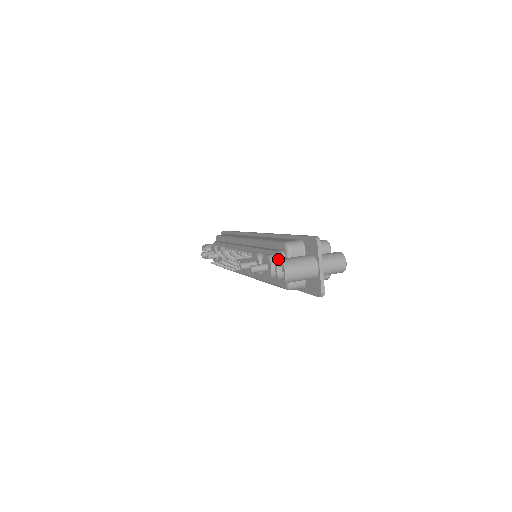
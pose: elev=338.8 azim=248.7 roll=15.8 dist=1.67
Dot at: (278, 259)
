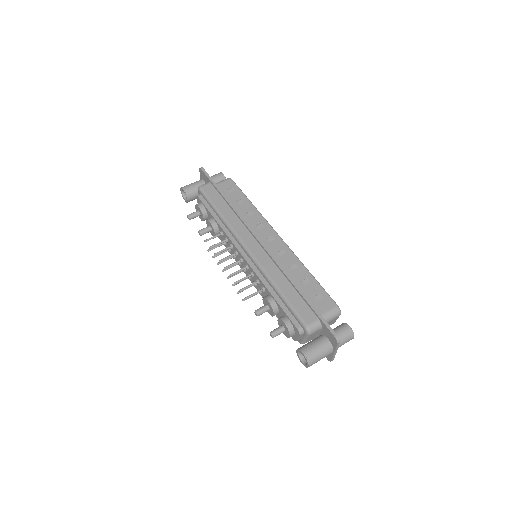
Dot at: (302, 353)
